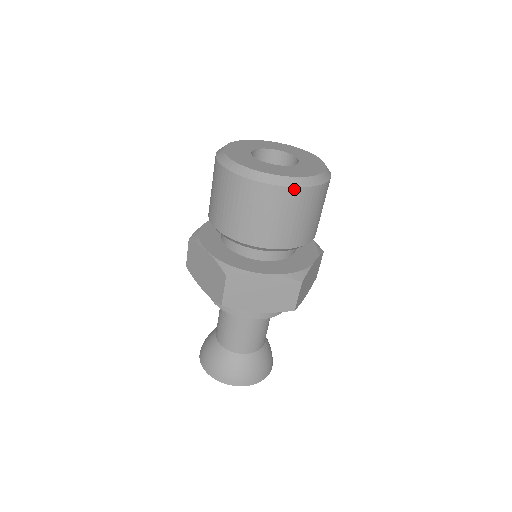
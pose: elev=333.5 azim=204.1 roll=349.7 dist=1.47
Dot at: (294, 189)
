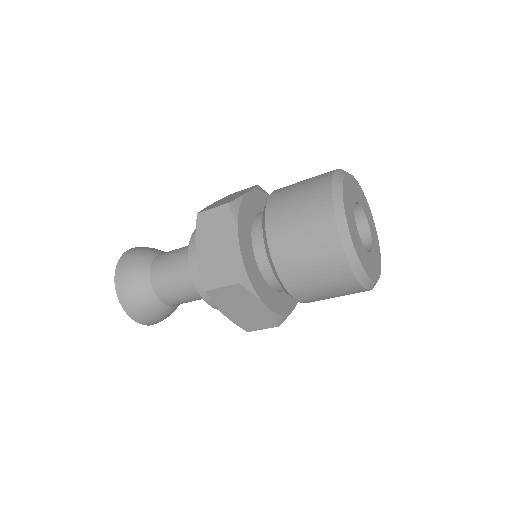
Dot at: occluded
